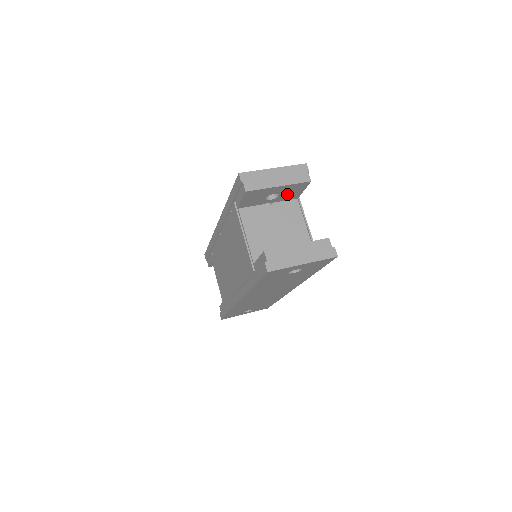
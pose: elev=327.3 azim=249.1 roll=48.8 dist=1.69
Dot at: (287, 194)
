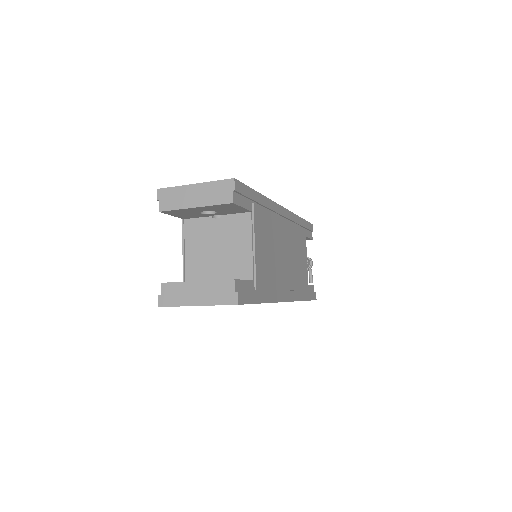
Dot at: (225, 210)
